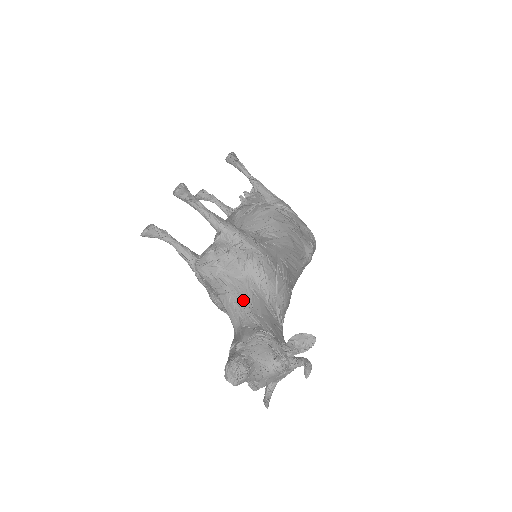
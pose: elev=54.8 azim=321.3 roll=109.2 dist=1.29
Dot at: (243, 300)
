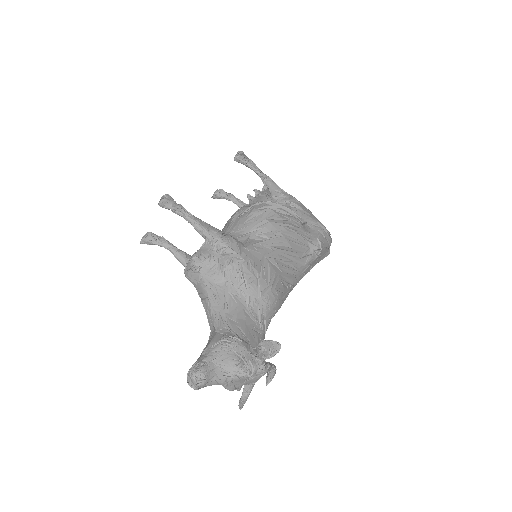
Dot at: (220, 305)
